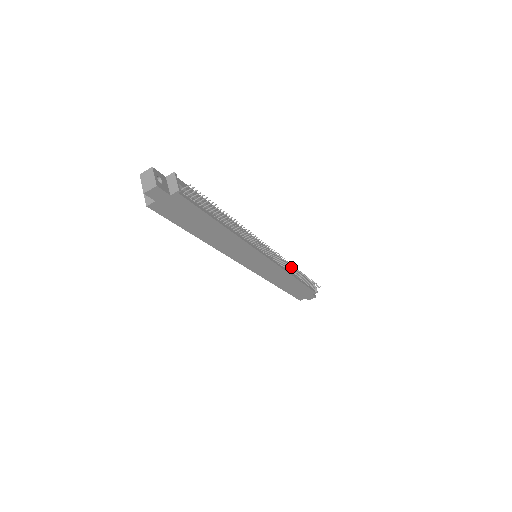
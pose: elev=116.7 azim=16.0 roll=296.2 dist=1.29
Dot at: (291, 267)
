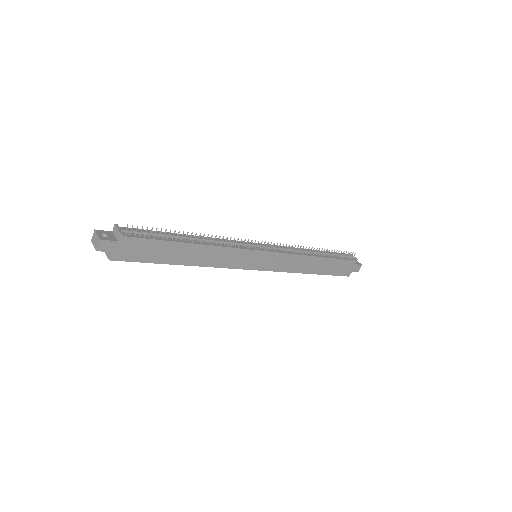
Dot at: (305, 250)
